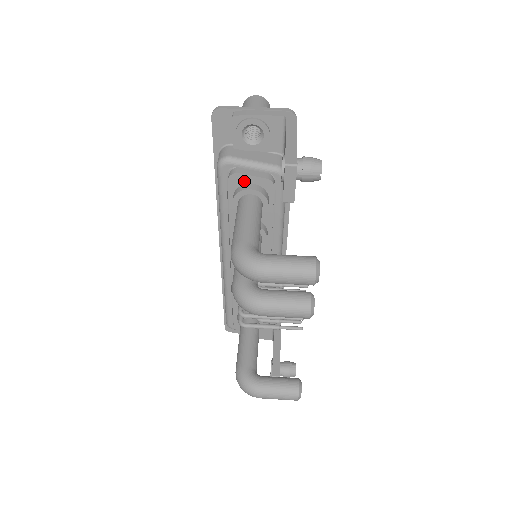
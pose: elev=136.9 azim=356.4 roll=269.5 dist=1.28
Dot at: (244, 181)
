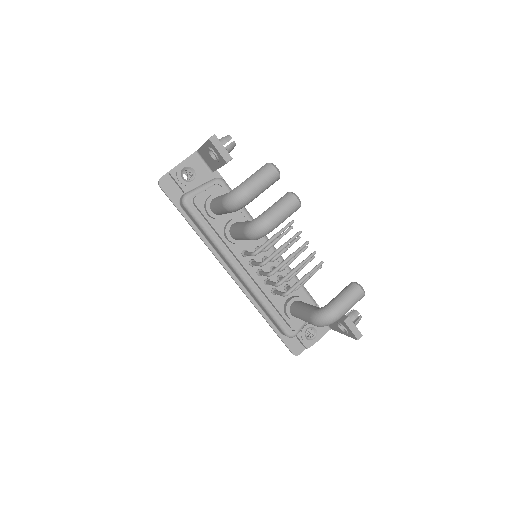
Dot at: (204, 198)
